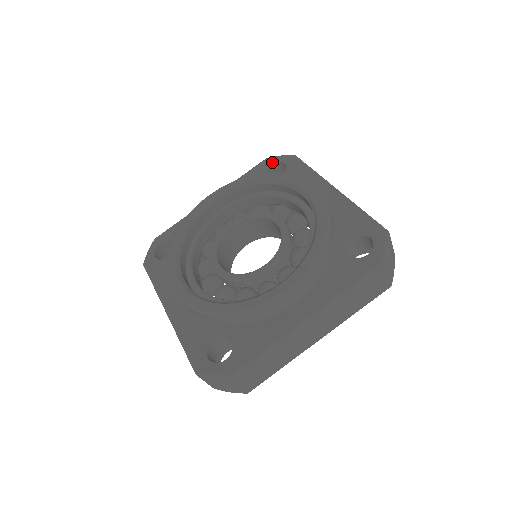
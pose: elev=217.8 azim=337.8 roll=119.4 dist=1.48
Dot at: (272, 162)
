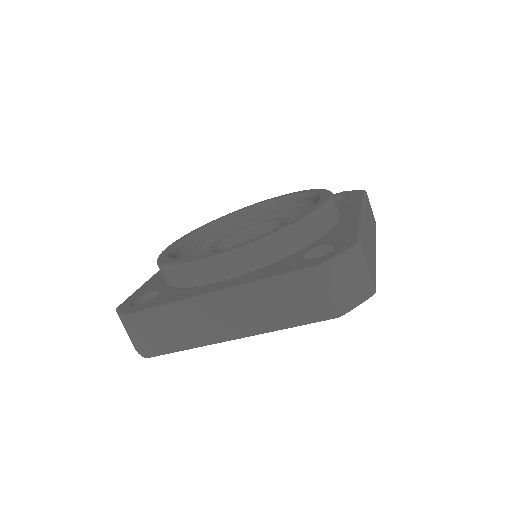
Dot at: occluded
